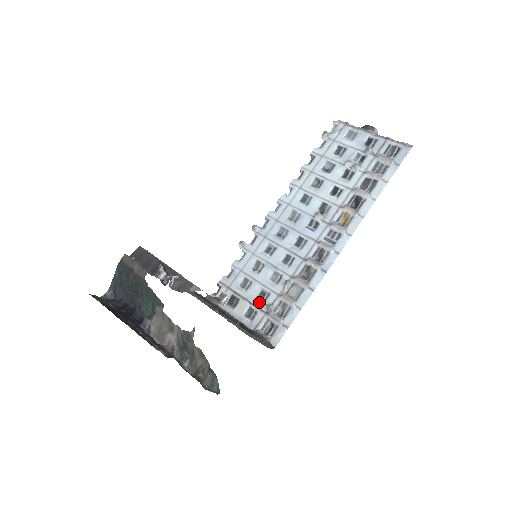
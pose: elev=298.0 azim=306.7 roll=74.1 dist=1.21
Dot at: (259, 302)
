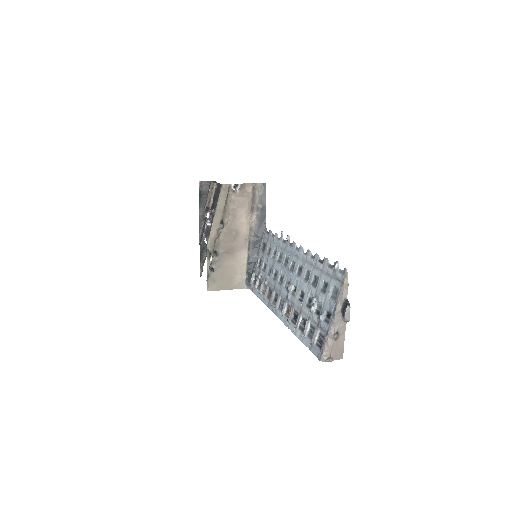
Dot at: (262, 267)
